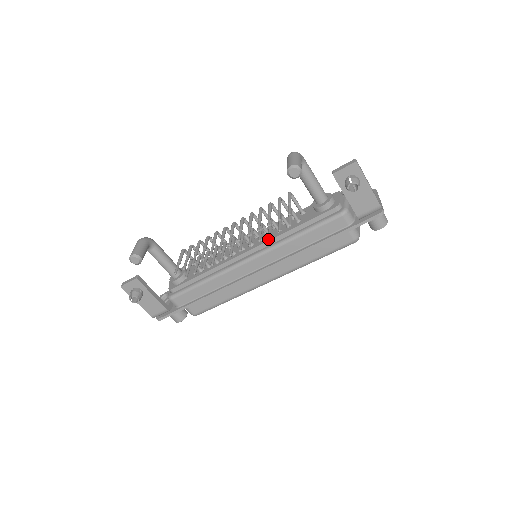
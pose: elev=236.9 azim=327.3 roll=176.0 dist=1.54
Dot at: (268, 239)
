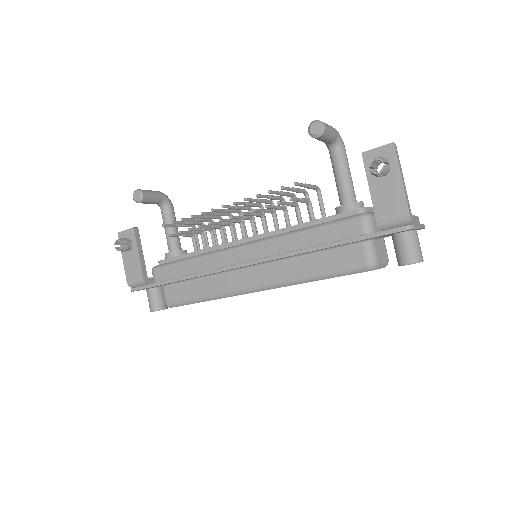
Dot at: (272, 231)
